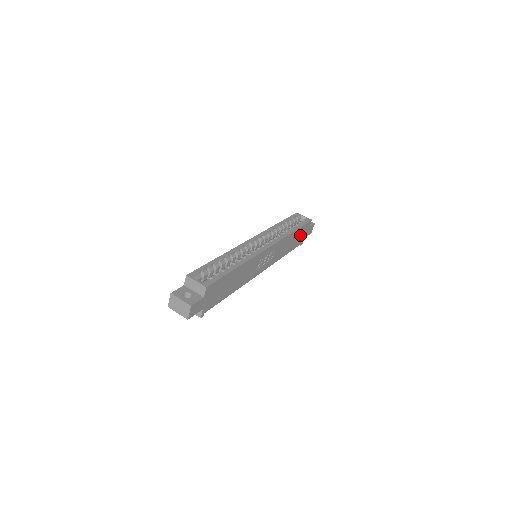
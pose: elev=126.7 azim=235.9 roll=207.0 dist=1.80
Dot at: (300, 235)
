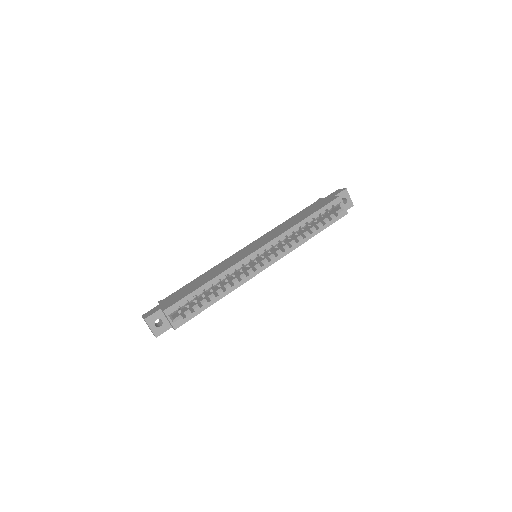
Dot at: occluded
